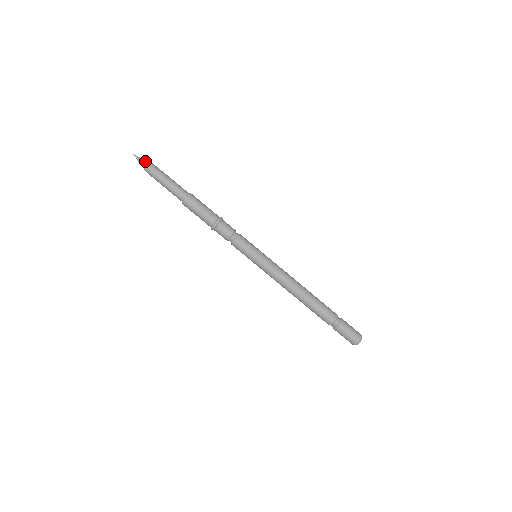
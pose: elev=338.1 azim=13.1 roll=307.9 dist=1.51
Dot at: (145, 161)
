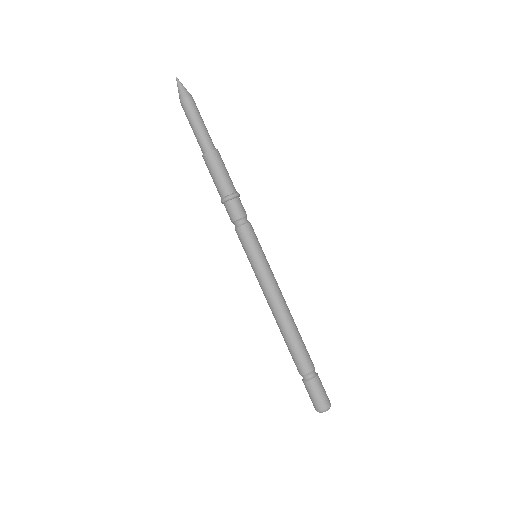
Dot at: (181, 90)
